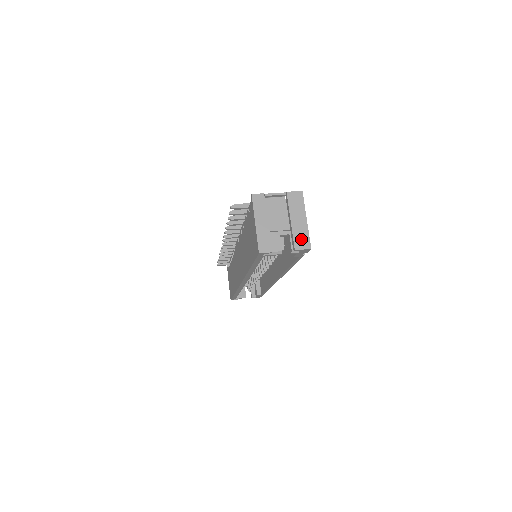
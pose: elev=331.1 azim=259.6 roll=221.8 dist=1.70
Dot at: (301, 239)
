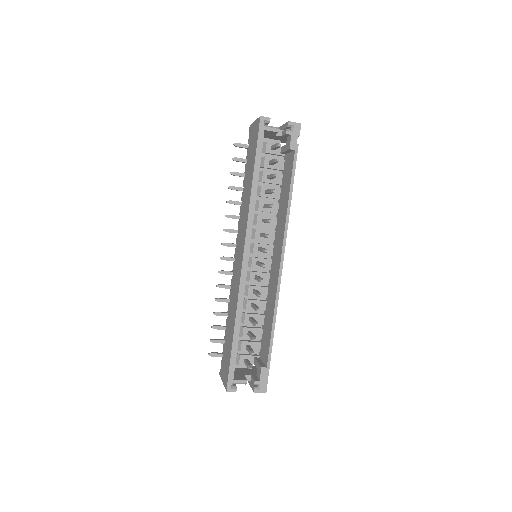
Dot at: occluded
